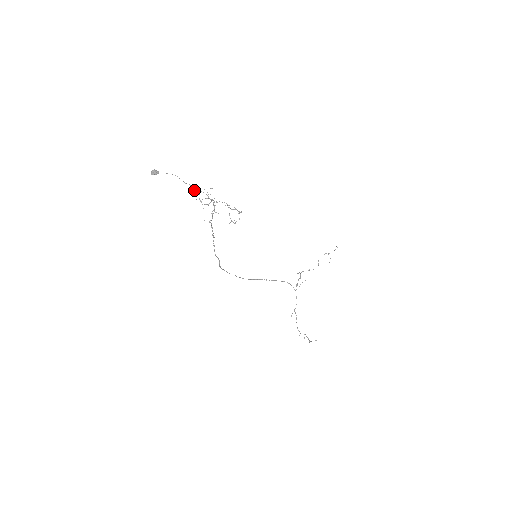
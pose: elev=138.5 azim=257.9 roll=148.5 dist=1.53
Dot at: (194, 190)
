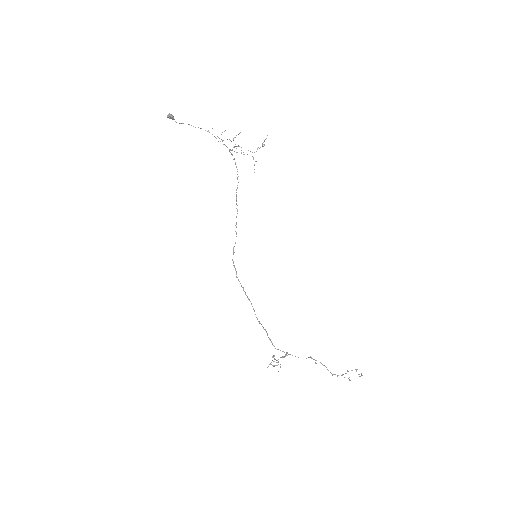
Dot at: occluded
